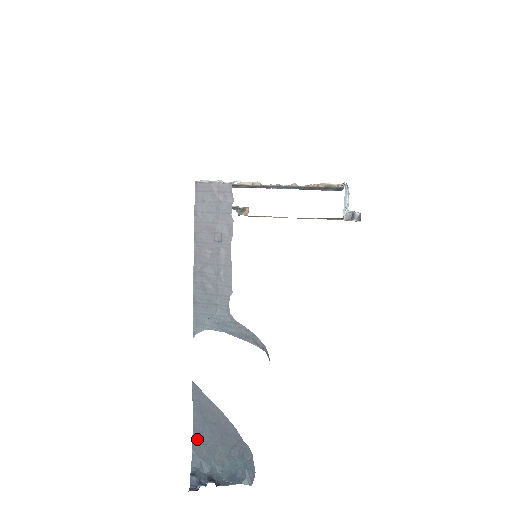
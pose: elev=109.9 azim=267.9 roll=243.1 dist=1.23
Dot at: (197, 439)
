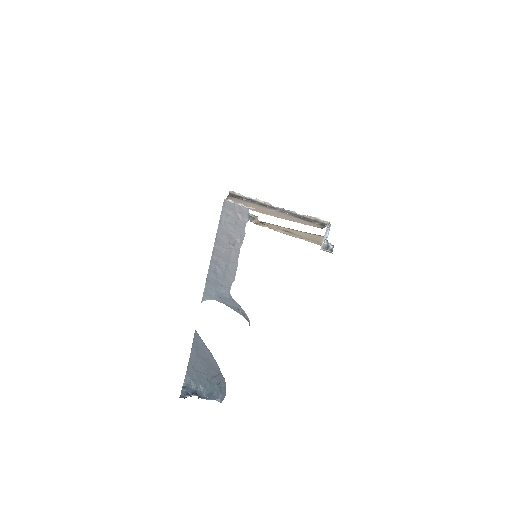
Dot at: (191, 366)
